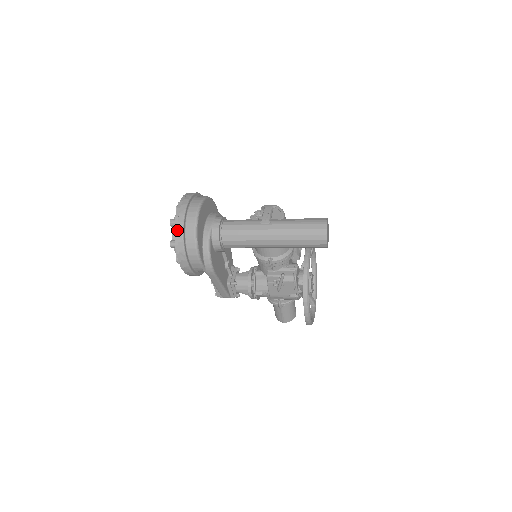
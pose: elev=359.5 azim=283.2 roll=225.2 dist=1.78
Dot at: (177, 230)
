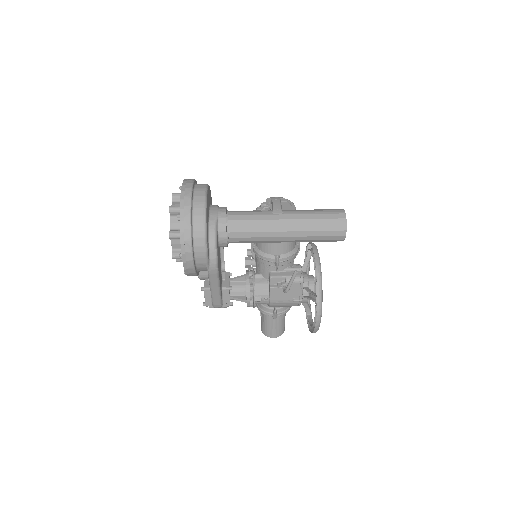
Dot at: (183, 215)
